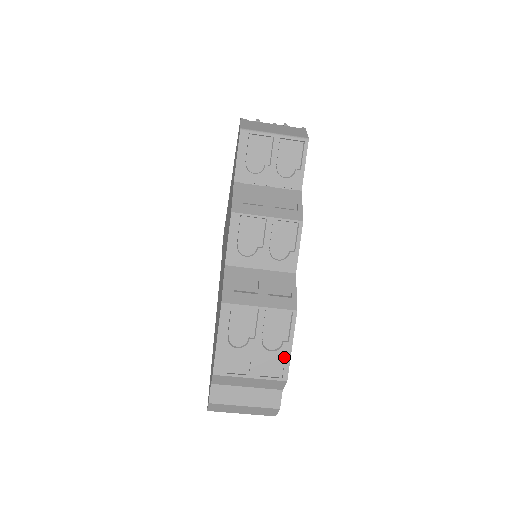
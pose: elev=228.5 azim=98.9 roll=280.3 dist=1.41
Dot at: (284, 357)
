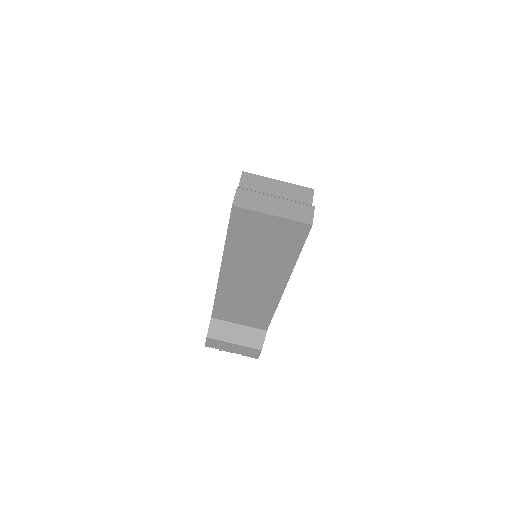
Dot at: occluded
